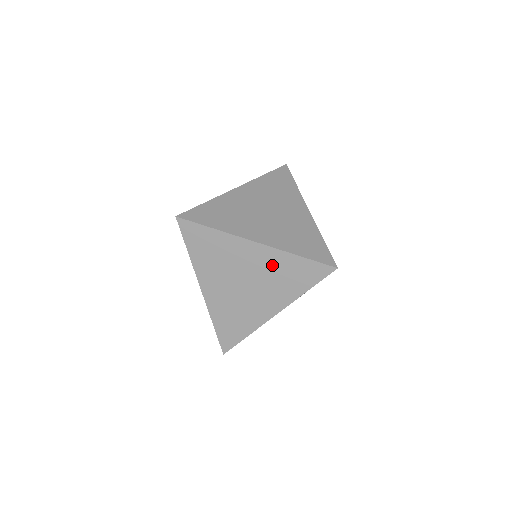
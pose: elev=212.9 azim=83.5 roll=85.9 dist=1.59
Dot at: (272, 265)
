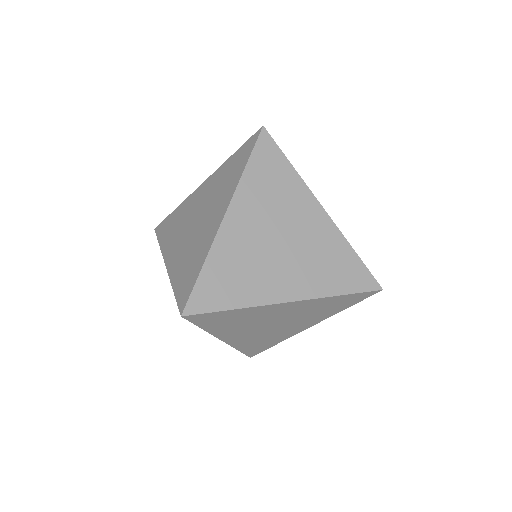
Dot at: (215, 183)
